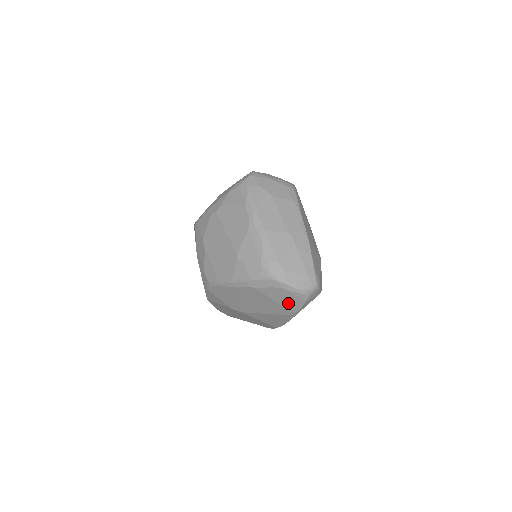
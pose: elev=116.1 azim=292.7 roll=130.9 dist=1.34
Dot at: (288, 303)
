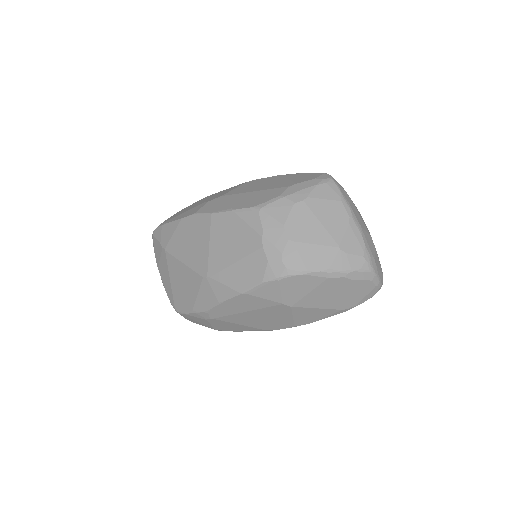
Dot at: (360, 297)
